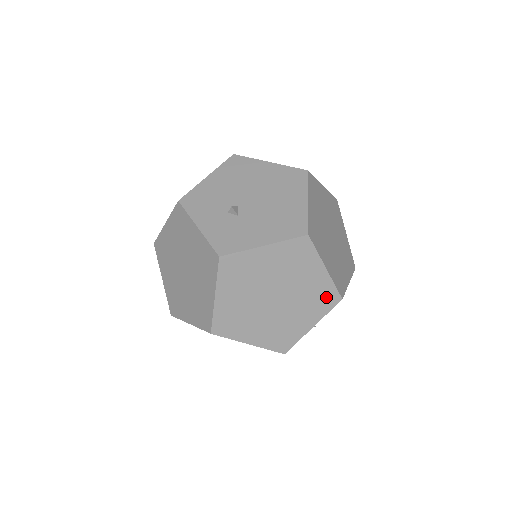
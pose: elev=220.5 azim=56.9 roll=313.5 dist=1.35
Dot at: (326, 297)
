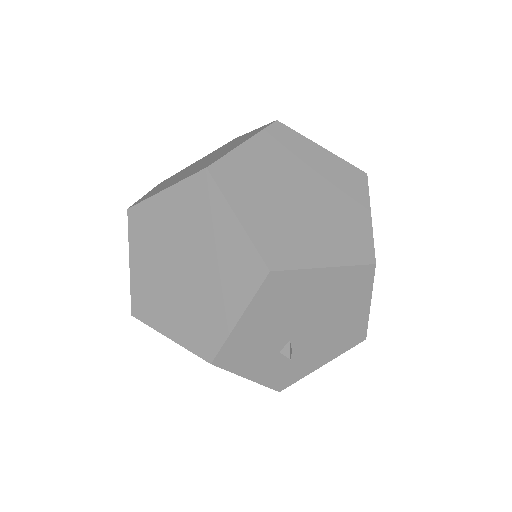
Dot at: occluded
